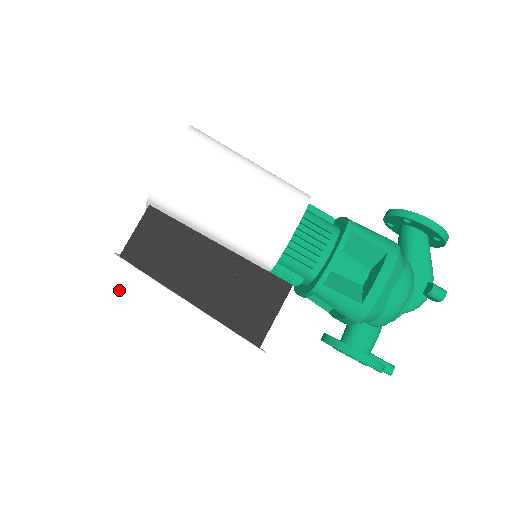
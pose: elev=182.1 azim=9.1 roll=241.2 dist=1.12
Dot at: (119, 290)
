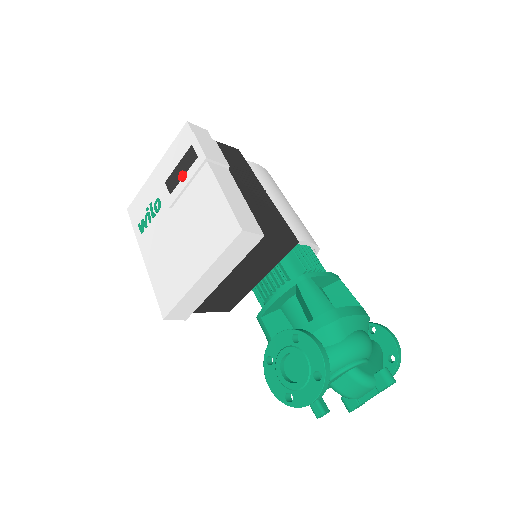
Dot at: (199, 134)
